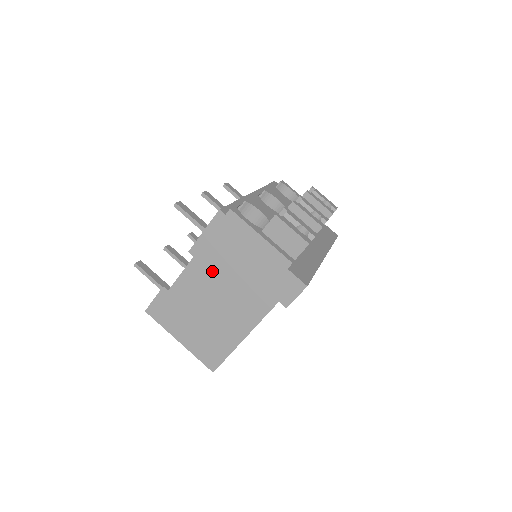
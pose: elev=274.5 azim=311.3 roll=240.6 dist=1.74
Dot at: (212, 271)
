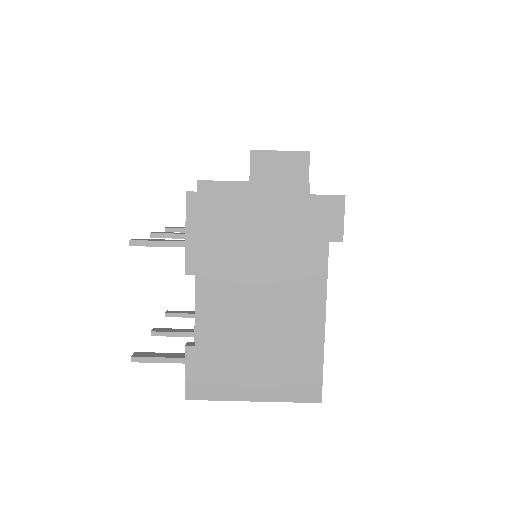
Dot at: (229, 273)
